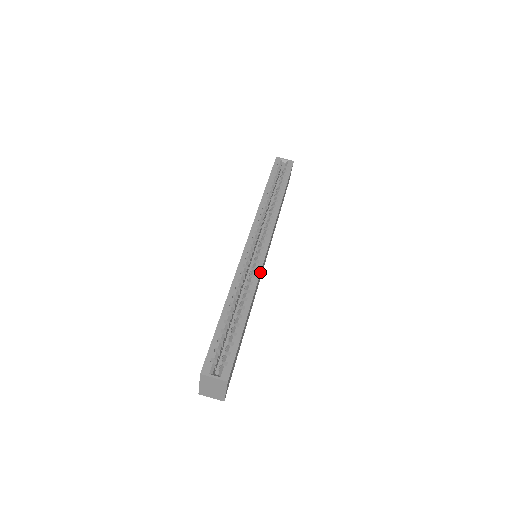
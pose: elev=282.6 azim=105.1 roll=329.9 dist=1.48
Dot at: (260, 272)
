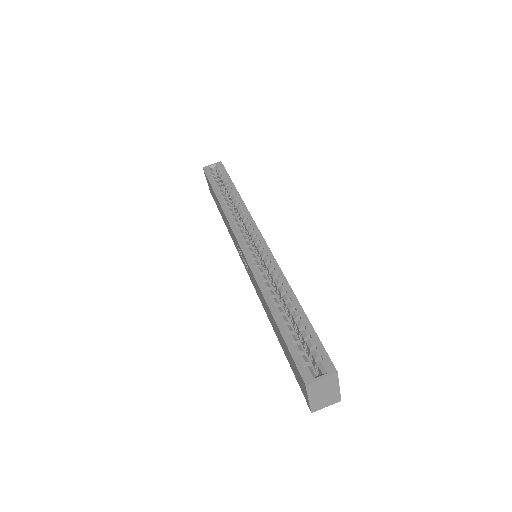
Dot at: (276, 261)
